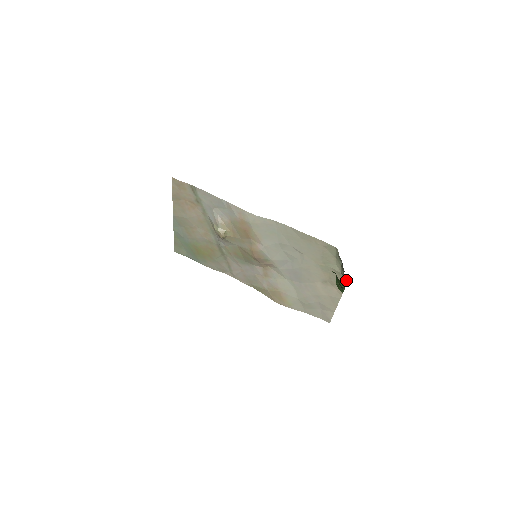
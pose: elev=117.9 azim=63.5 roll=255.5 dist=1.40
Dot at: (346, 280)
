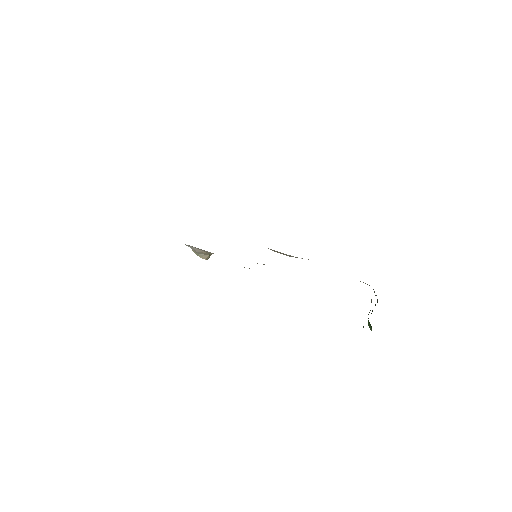
Dot at: occluded
